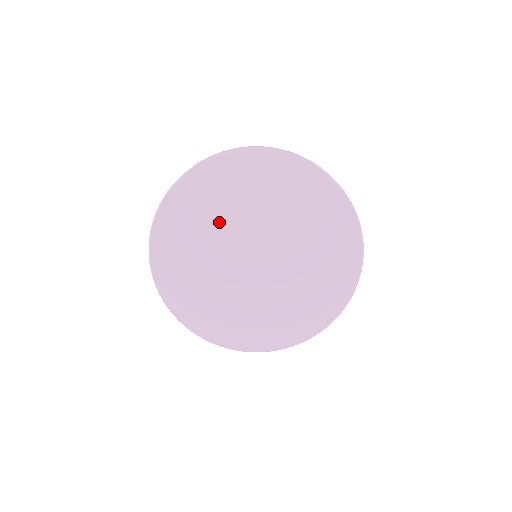
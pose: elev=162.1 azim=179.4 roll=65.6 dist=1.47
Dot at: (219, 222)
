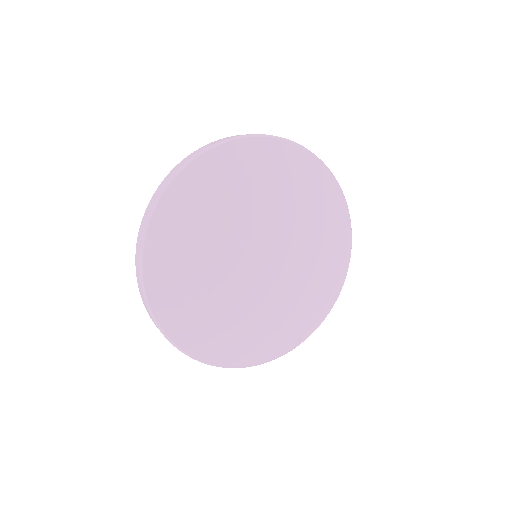
Dot at: (212, 242)
